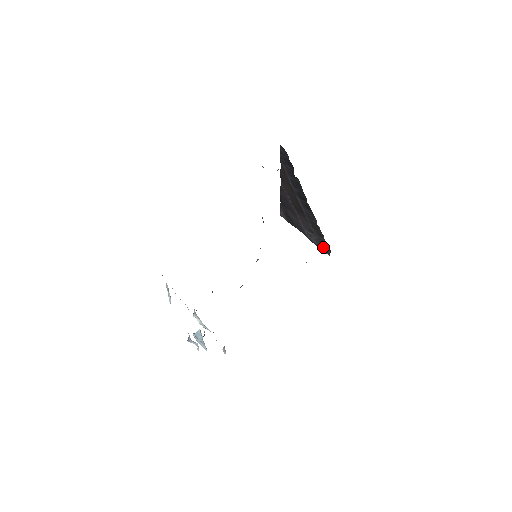
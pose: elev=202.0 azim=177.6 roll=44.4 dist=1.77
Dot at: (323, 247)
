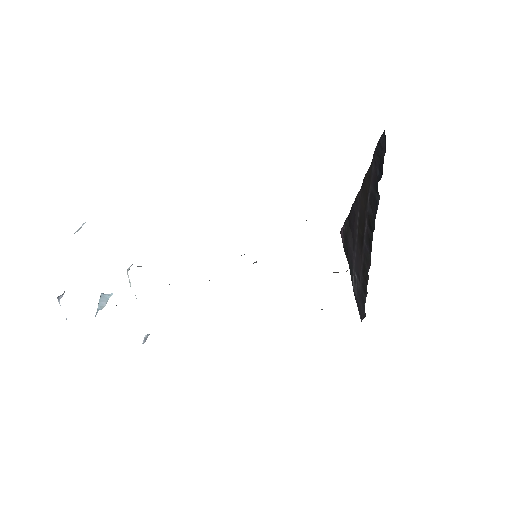
Dot at: (360, 305)
